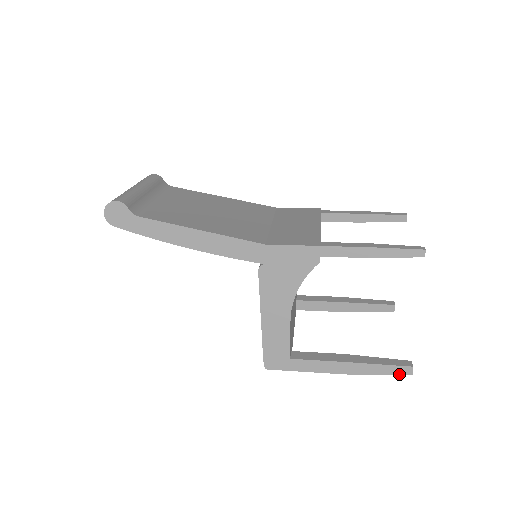
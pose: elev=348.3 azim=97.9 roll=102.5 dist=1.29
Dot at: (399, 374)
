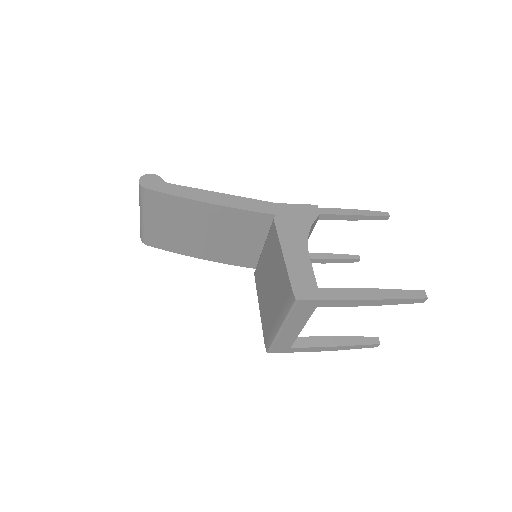
Dot at: (417, 298)
